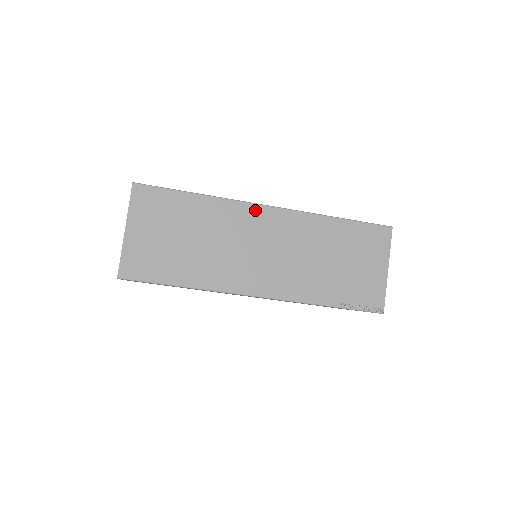
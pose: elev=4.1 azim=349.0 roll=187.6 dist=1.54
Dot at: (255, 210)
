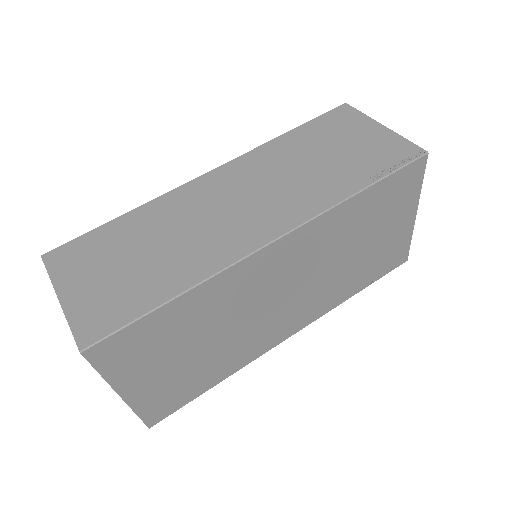
Dot at: (197, 184)
